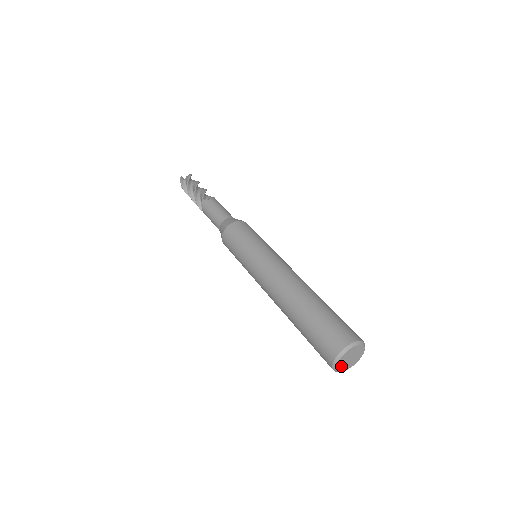
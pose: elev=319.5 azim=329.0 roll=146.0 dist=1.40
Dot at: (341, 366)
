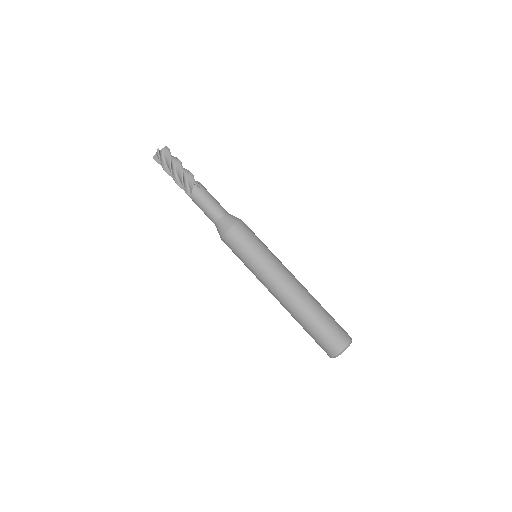
Dot at: occluded
